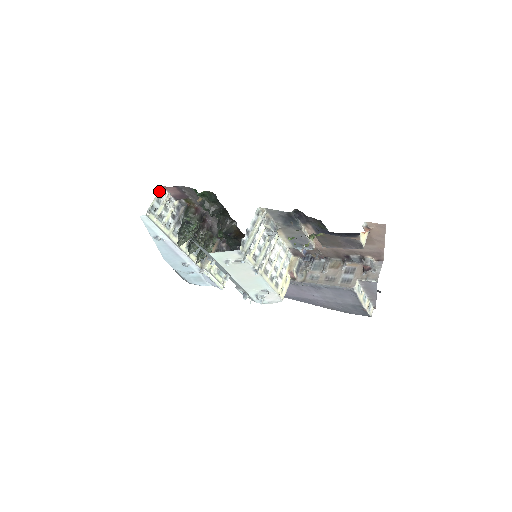
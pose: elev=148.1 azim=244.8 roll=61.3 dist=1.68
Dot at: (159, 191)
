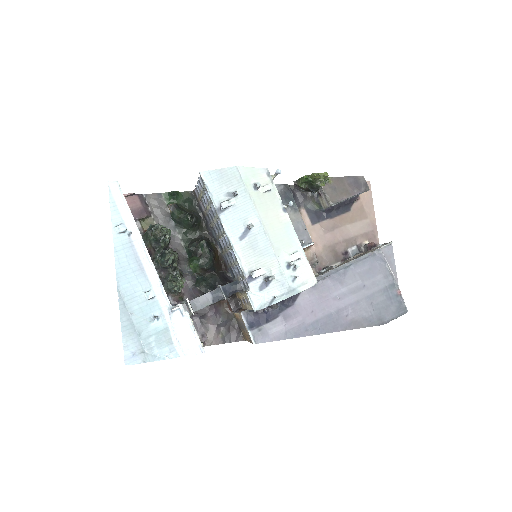
Dot at: occluded
